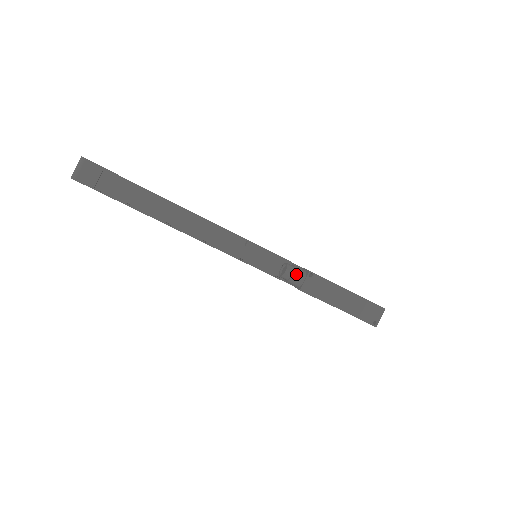
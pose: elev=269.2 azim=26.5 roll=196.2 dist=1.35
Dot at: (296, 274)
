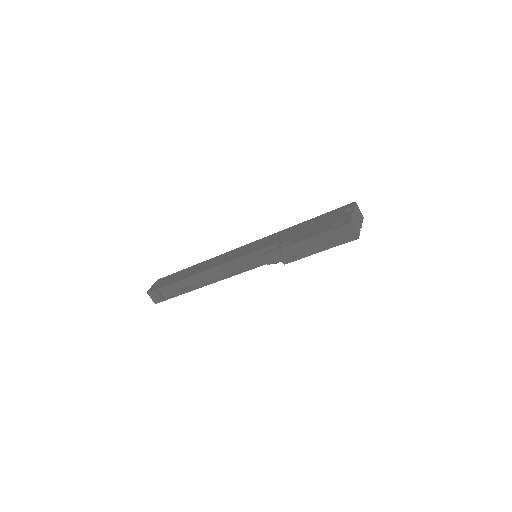
Dot at: (271, 259)
